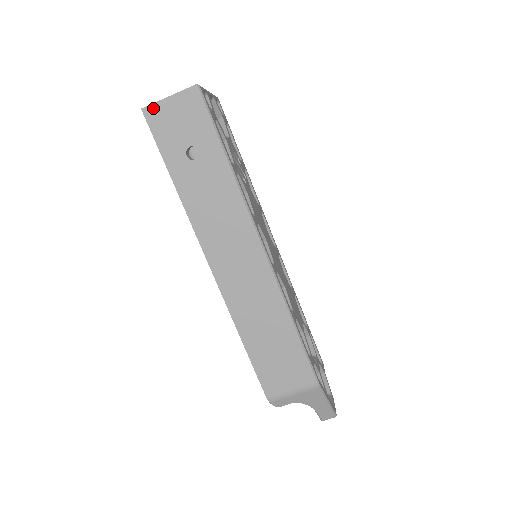
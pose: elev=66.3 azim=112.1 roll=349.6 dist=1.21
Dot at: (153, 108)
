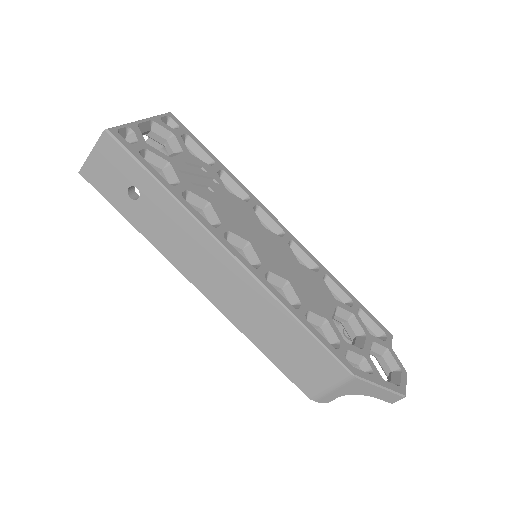
Dot at: (86, 168)
